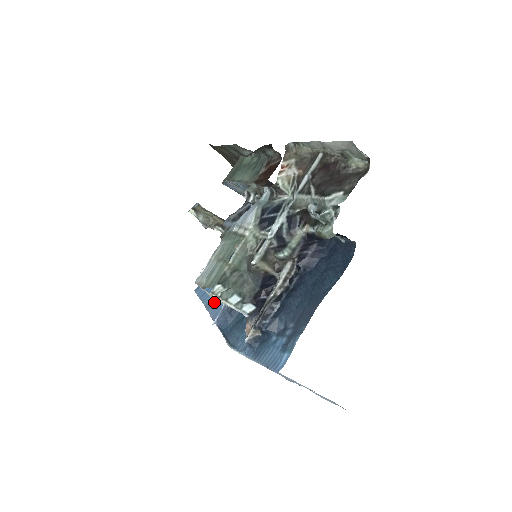
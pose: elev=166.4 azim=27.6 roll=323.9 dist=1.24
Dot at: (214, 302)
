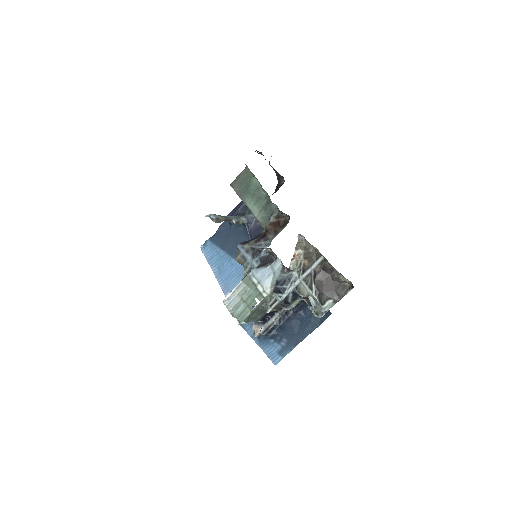
Dot at: (222, 275)
